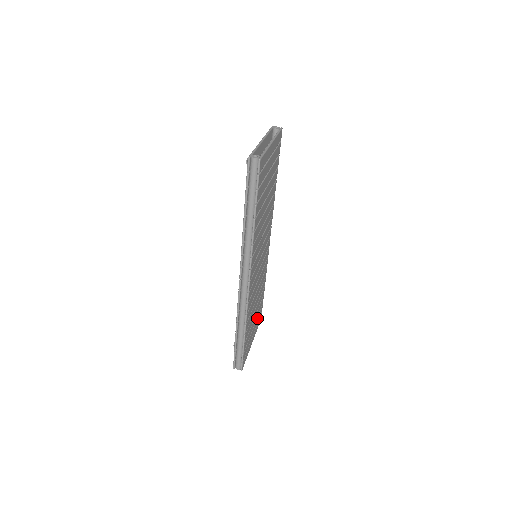
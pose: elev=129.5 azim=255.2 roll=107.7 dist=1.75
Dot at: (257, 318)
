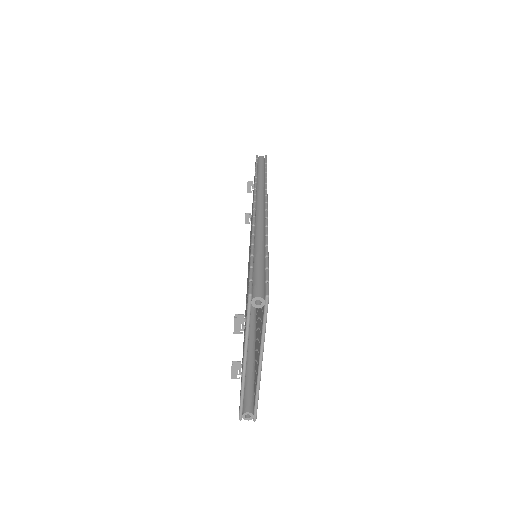
Dot at: occluded
